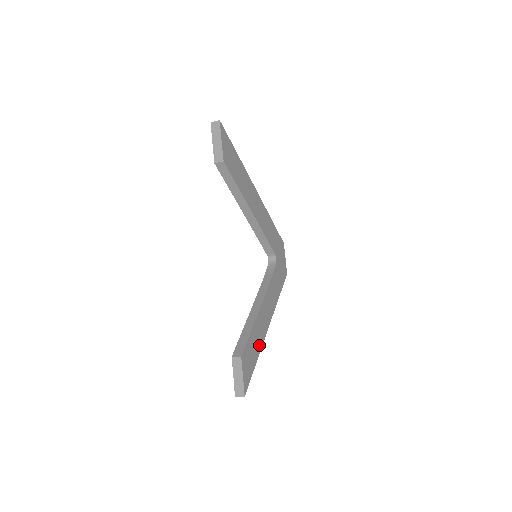
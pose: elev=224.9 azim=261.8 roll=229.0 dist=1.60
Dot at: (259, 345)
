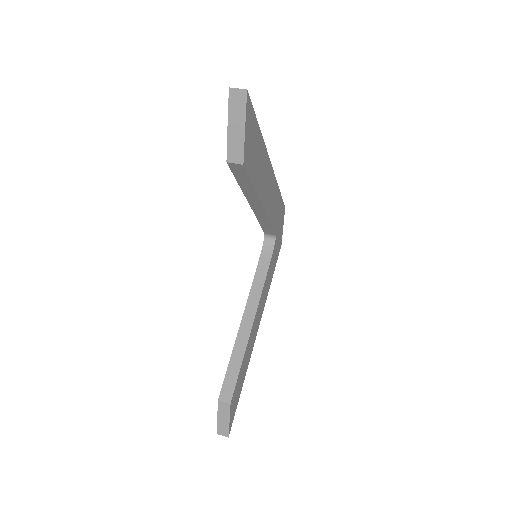
Dot at: (246, 366)
